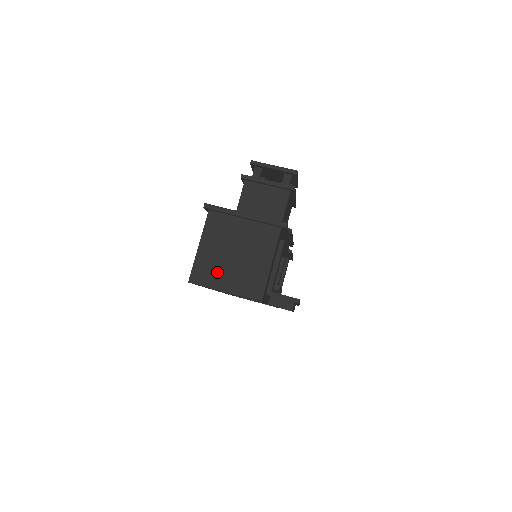
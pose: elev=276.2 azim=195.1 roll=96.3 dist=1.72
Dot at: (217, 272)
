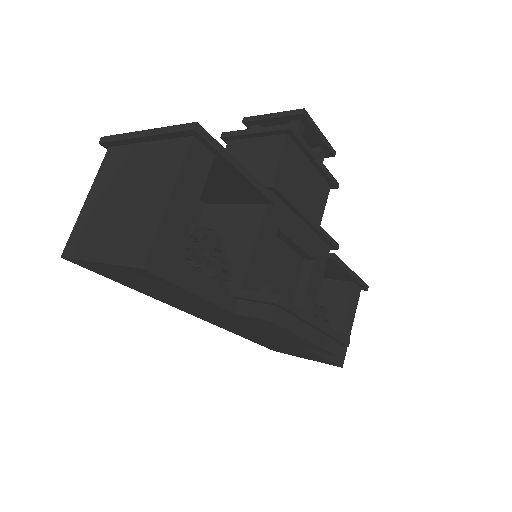
Dot at: (96, 232)
